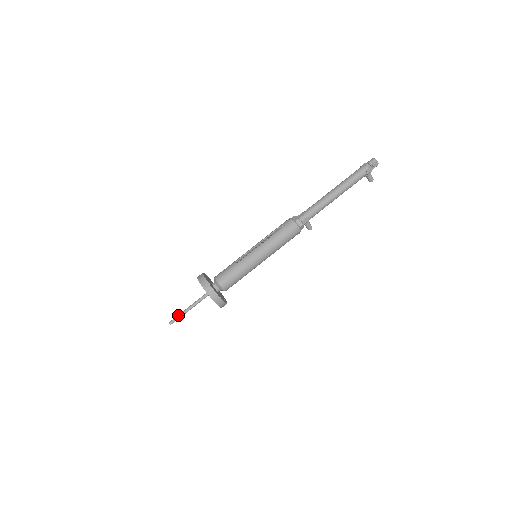
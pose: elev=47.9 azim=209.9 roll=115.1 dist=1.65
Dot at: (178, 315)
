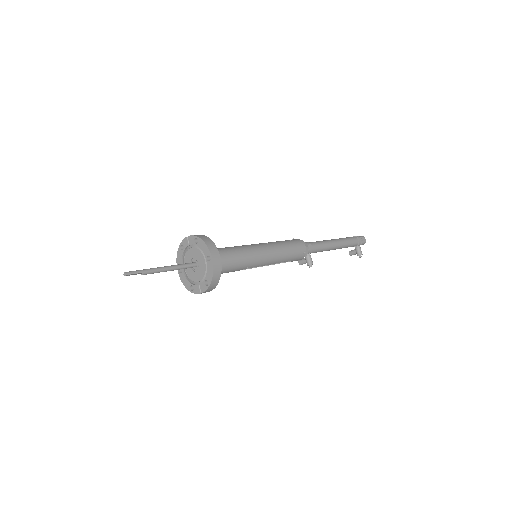
Dot at: occluded
